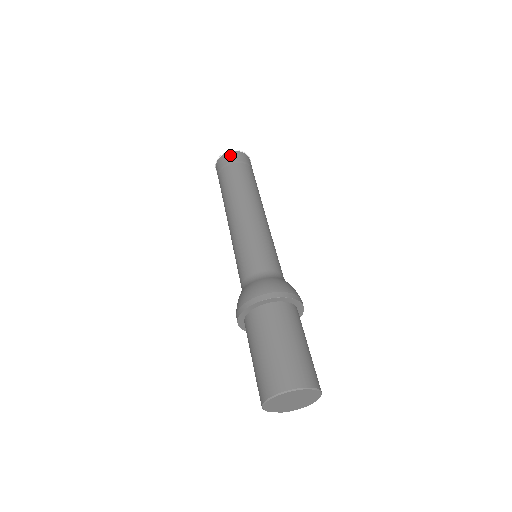
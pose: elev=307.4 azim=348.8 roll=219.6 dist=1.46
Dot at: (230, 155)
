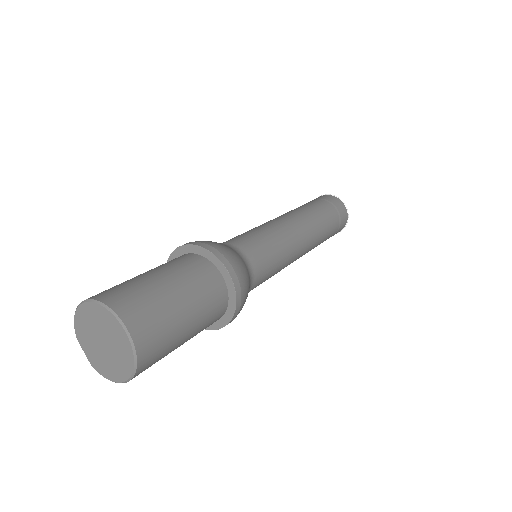
Dot at: (330, 196)
